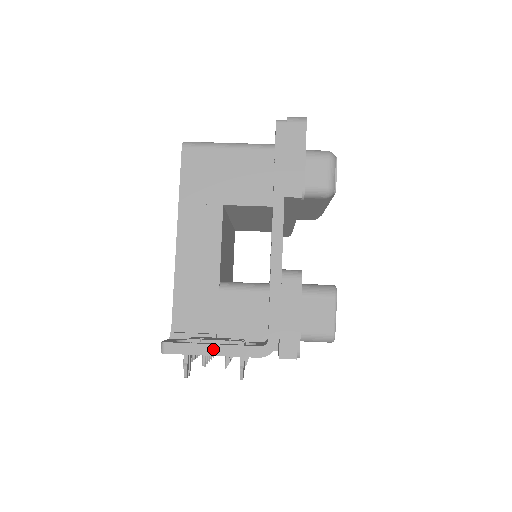
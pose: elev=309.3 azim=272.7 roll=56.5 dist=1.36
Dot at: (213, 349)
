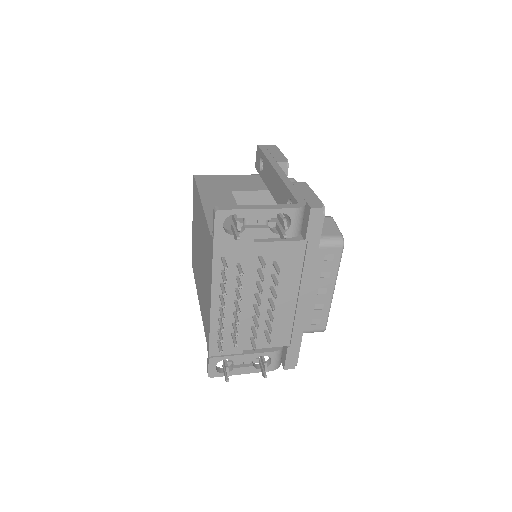
Dot at: (258, 206)
